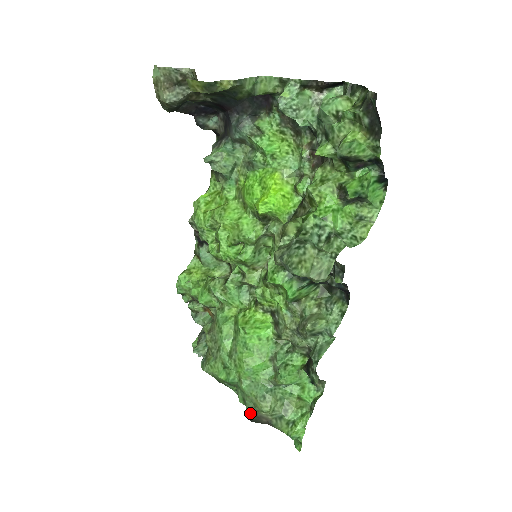
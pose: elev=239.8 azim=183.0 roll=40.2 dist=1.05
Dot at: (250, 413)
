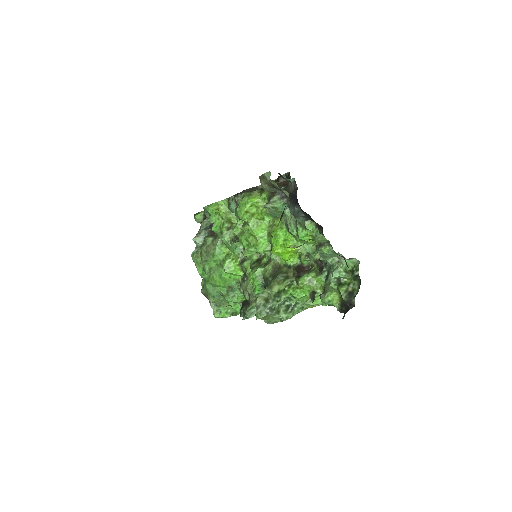
Dot at: (203, 292)
